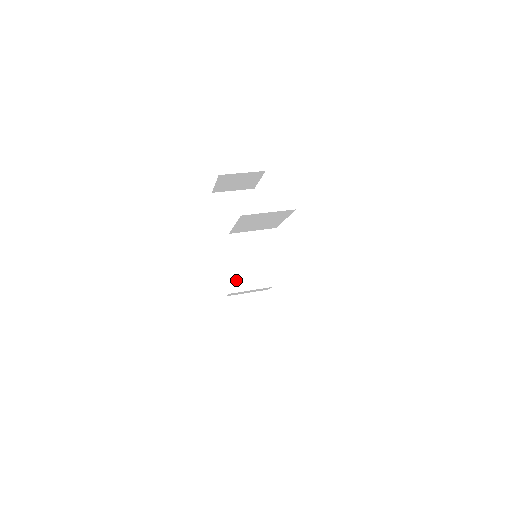
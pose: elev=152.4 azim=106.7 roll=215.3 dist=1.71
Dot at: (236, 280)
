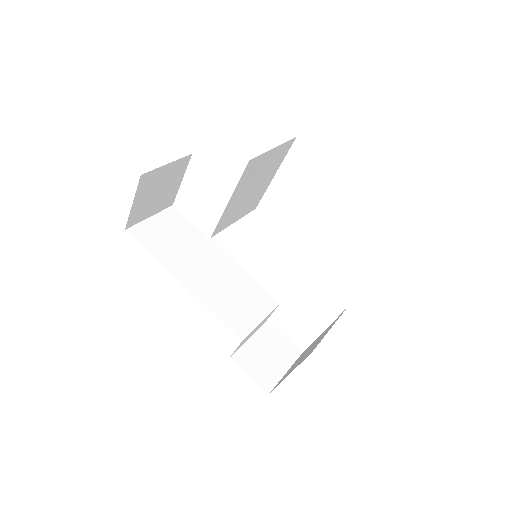
Dot at: (236, 319)
